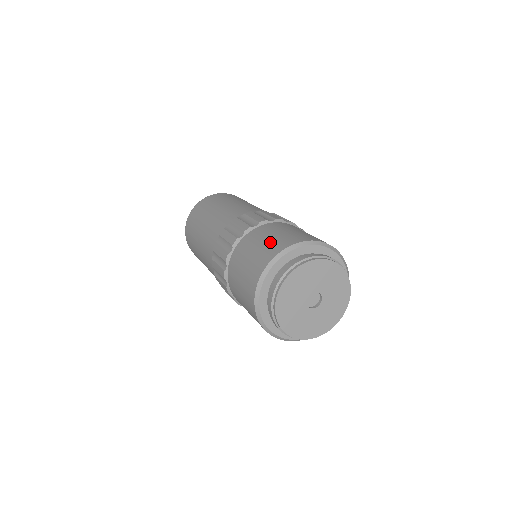
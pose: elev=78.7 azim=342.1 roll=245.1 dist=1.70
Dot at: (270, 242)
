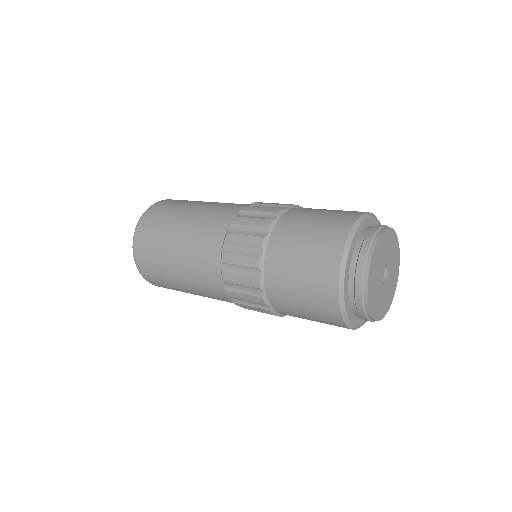
Dot at: (339, 210)
